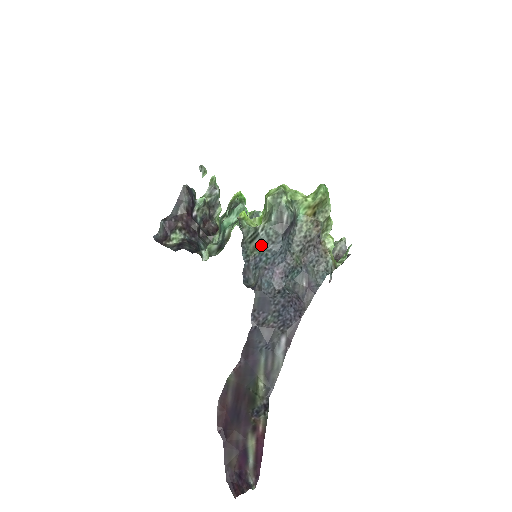
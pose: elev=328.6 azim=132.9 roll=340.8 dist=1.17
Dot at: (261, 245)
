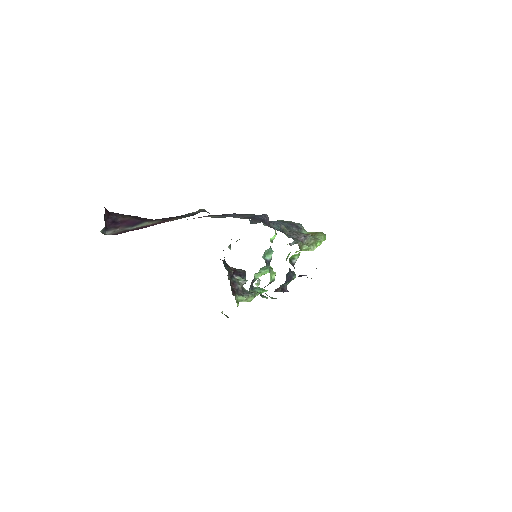
Dot at: occluded
